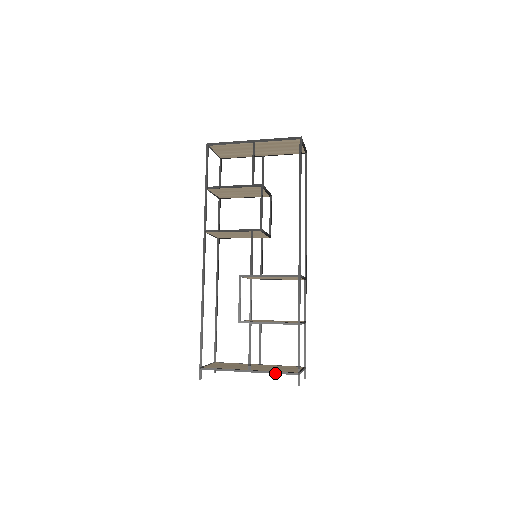
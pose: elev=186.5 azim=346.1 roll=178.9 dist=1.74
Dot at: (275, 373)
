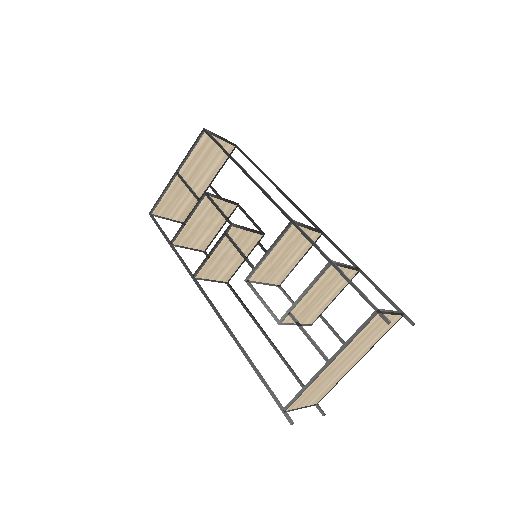
Dot at: (354, 336)
